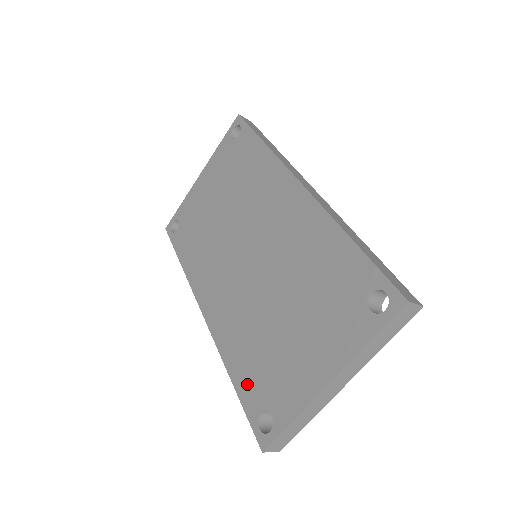
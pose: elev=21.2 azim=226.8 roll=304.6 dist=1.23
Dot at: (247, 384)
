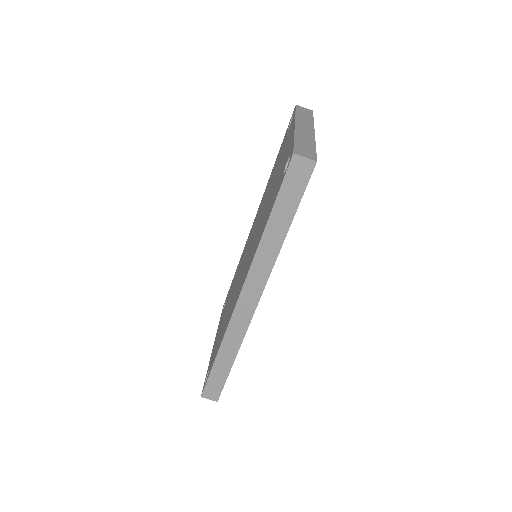
Dot at: (272, 203)
